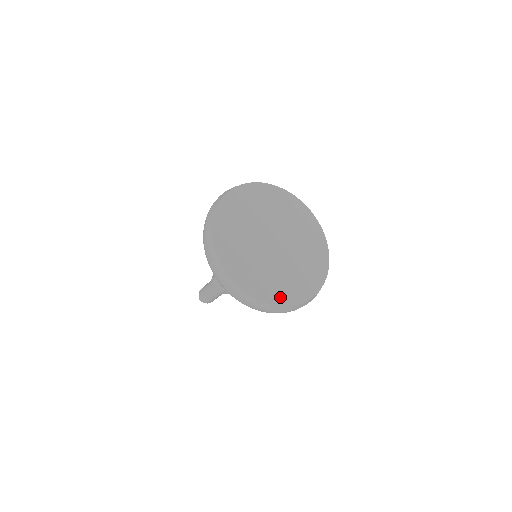
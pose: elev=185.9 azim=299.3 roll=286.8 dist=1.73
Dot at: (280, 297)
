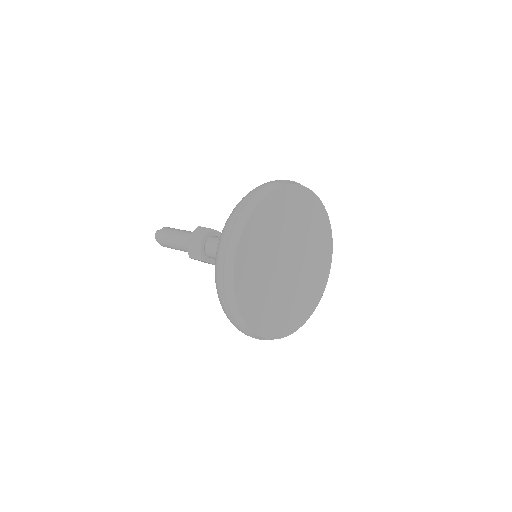
Dot at: (268, 328)
